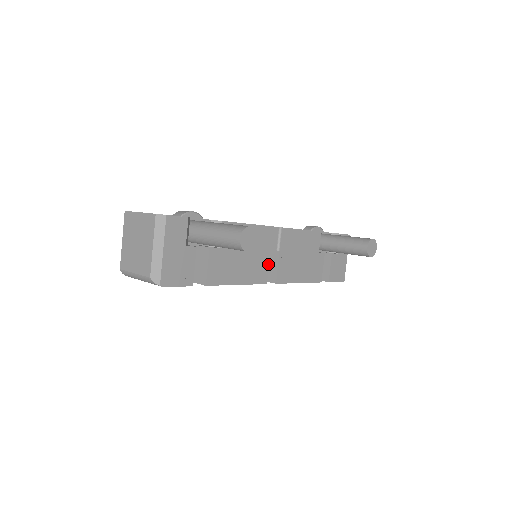
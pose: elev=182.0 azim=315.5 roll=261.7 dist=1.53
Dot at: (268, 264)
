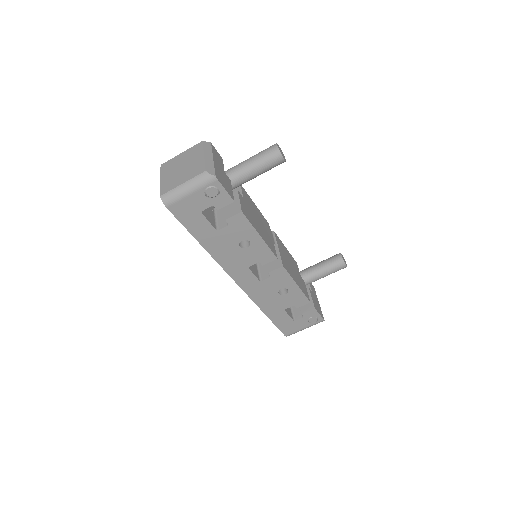
Dot at: occluded
